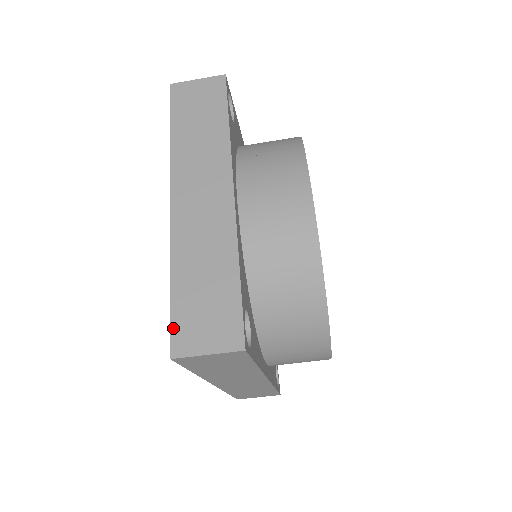
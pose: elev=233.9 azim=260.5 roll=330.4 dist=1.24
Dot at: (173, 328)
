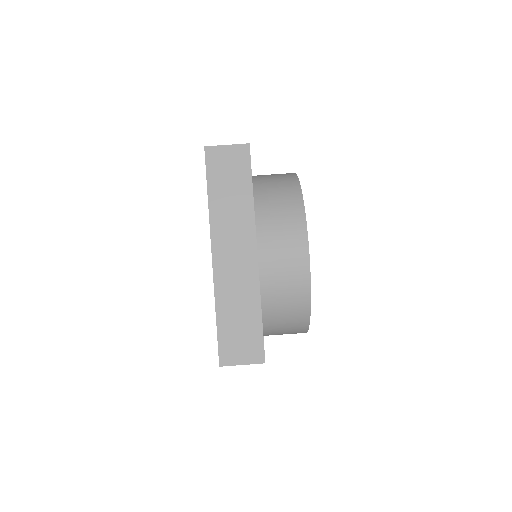
Dot at: occluded
